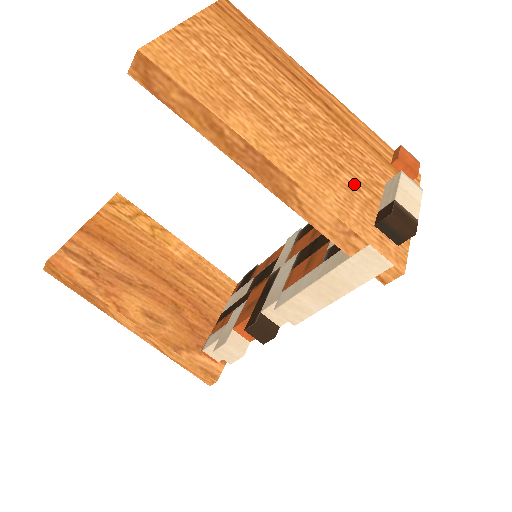
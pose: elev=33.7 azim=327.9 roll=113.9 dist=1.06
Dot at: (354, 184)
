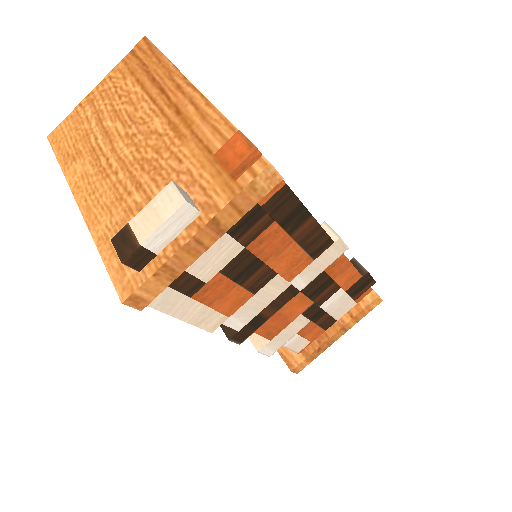
Dot at: (140, 204)
